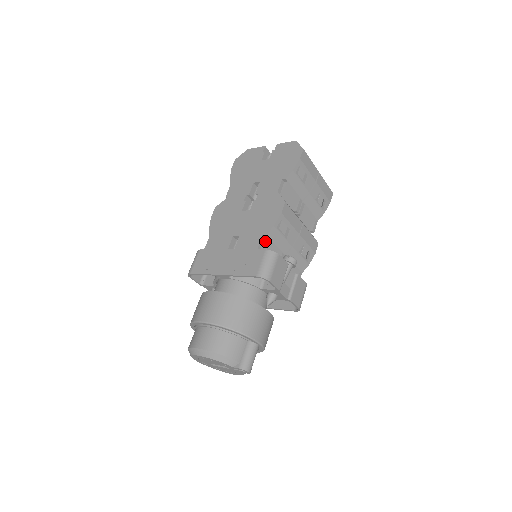
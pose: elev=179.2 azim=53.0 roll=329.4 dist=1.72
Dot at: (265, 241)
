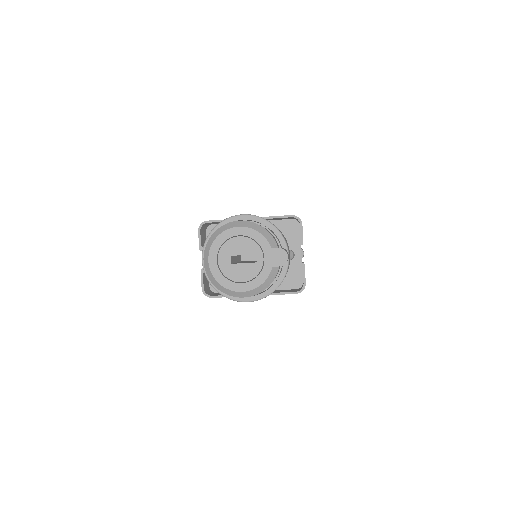
Dot at: occluded
